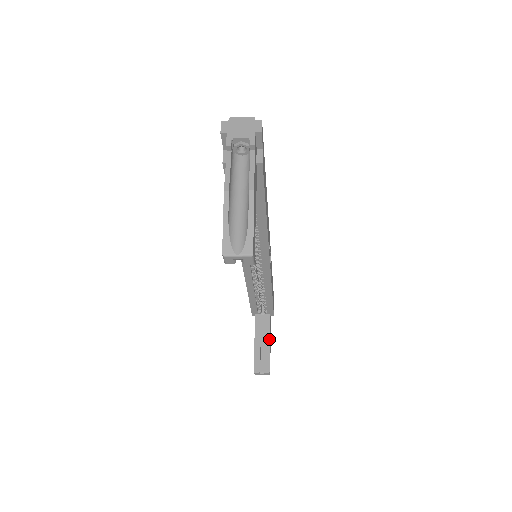
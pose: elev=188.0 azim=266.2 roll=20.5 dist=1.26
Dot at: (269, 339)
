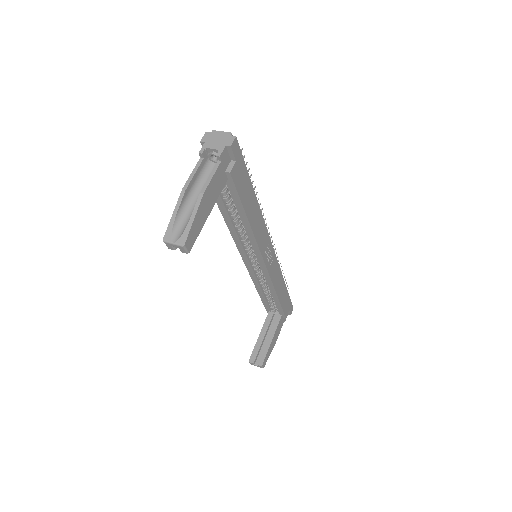
Dot at: (272, 337)
